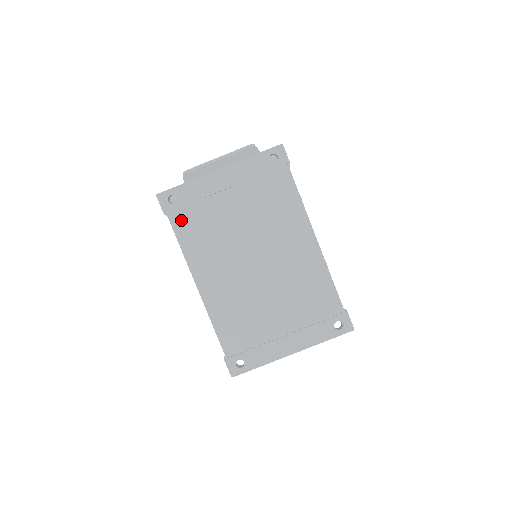
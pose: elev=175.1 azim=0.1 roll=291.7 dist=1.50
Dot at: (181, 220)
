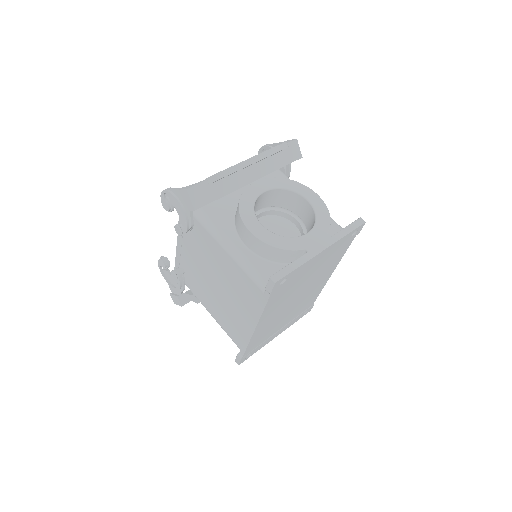
Dot at: (277, 293)
